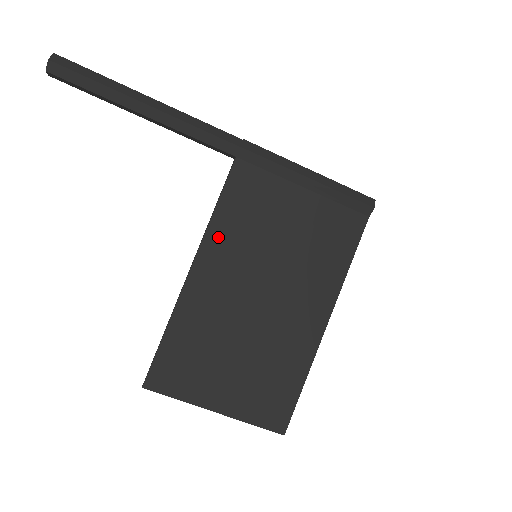
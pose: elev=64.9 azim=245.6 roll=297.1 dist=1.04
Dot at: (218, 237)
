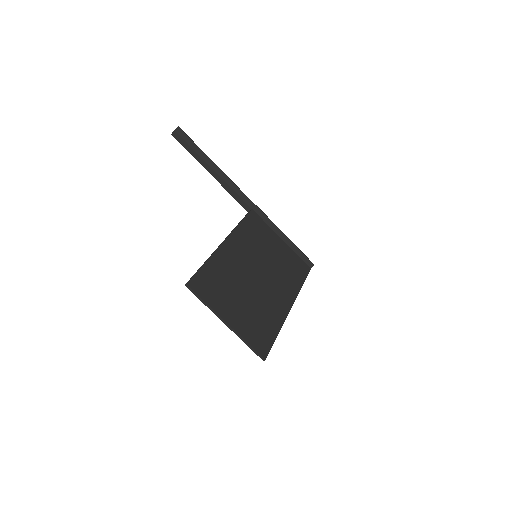
Dot at: (240, 235)
